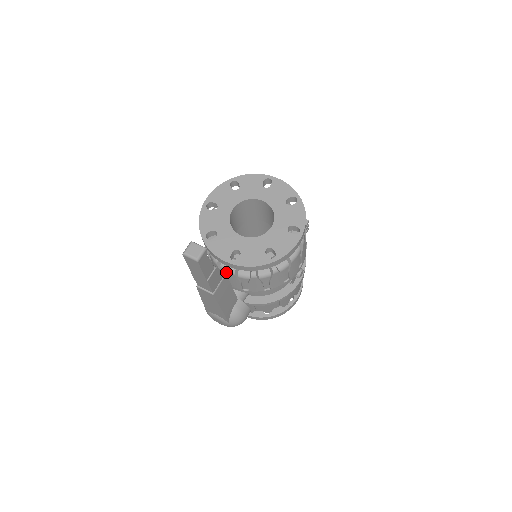
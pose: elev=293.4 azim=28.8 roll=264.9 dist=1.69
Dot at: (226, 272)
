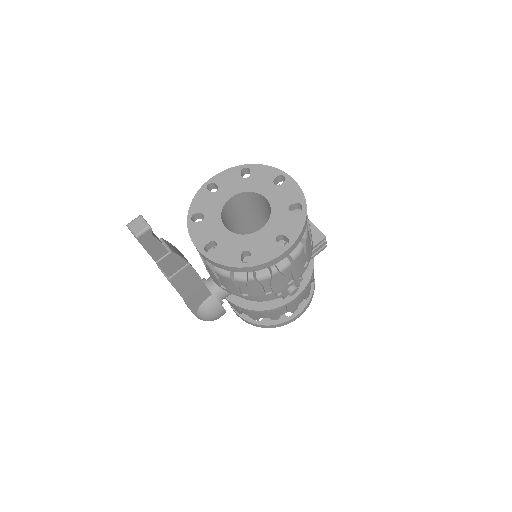
Dot at: (205, 261)
